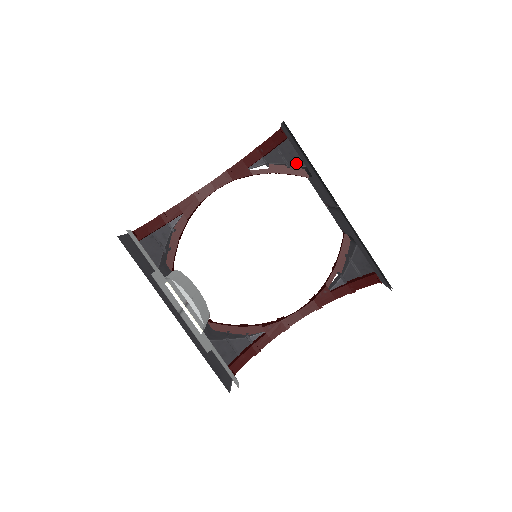
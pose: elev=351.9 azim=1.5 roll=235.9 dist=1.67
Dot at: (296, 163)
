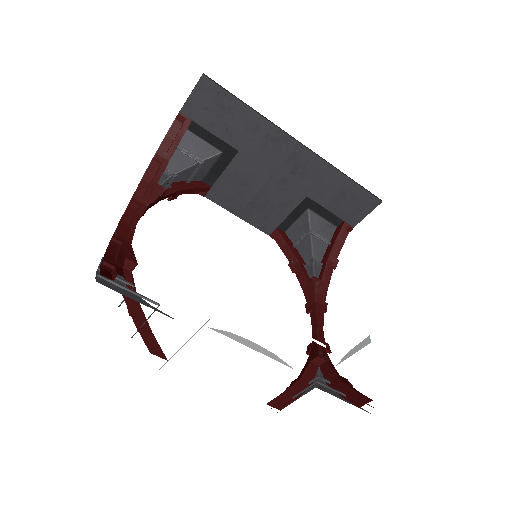
Dot at: (207, 155)
